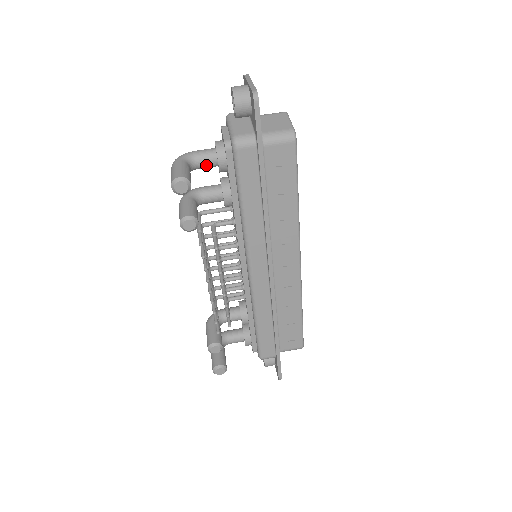
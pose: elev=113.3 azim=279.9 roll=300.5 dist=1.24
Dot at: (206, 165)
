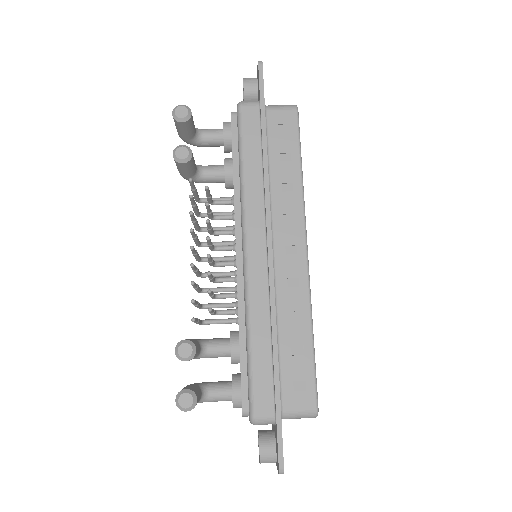
Dot at: (212, 137)
